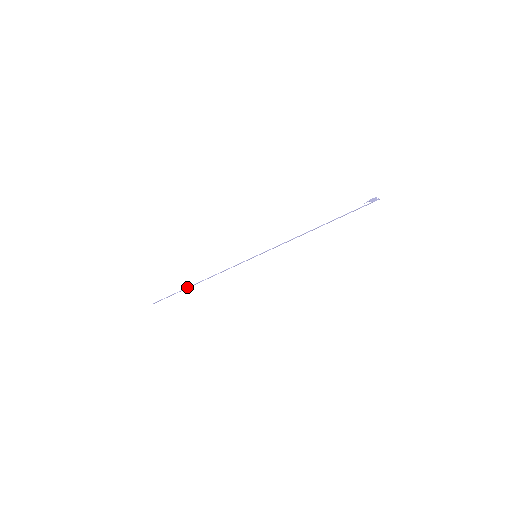
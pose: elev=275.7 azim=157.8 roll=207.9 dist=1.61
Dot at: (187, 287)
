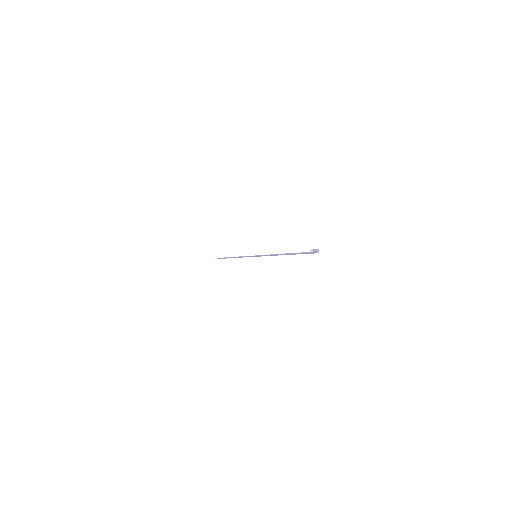
Dot at: (229, 257)
